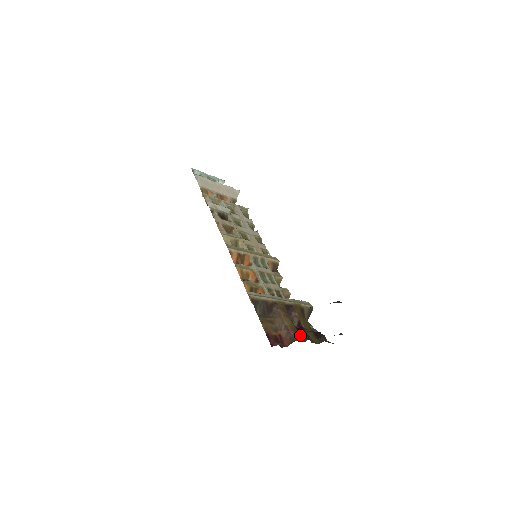
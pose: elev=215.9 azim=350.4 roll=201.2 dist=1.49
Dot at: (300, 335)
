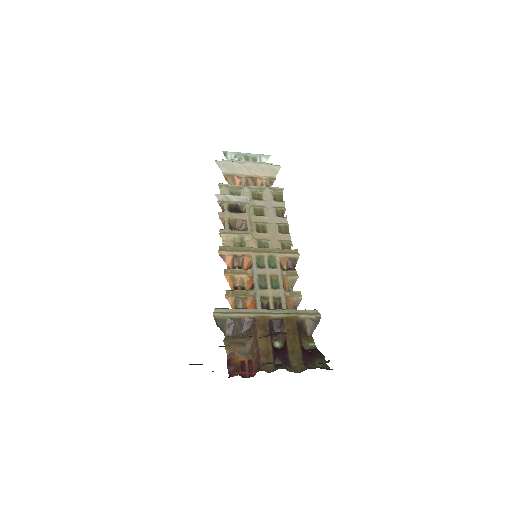
Dot at: occluded
